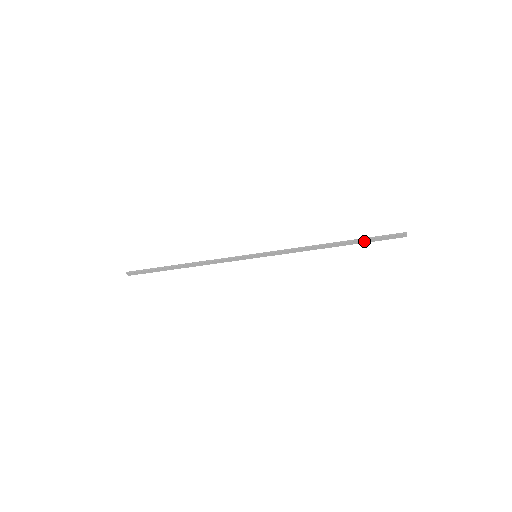
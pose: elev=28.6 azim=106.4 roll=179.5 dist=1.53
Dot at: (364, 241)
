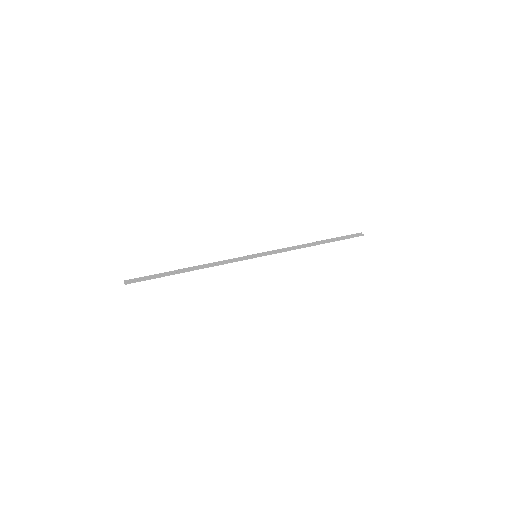
Dot at: (337, 240)
